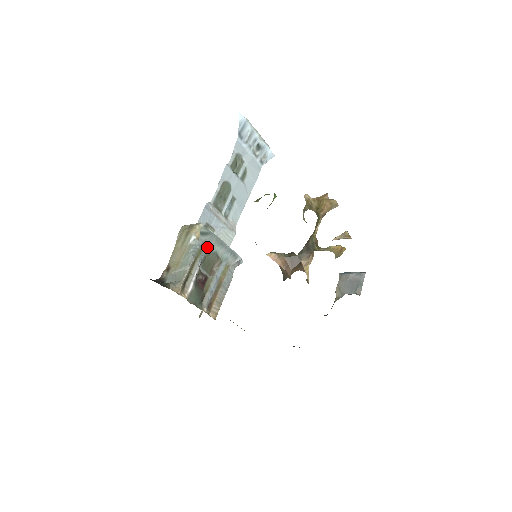
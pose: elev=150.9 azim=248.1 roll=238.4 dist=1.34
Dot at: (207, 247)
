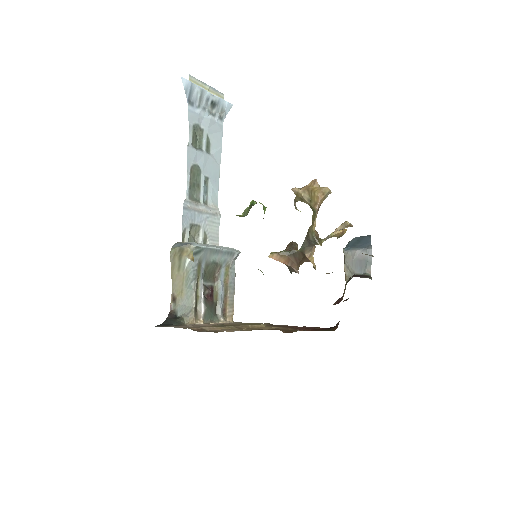
Dot at: (204, 262)
